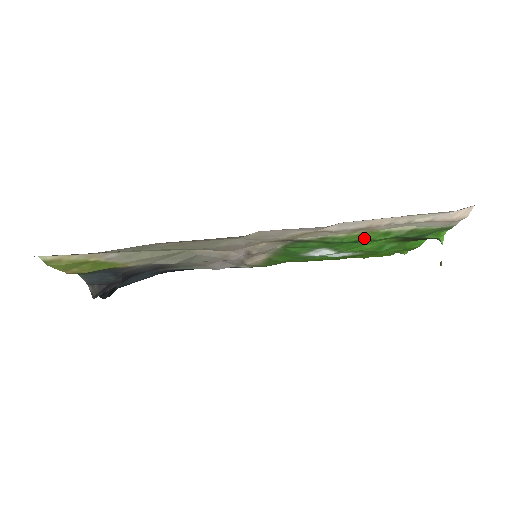
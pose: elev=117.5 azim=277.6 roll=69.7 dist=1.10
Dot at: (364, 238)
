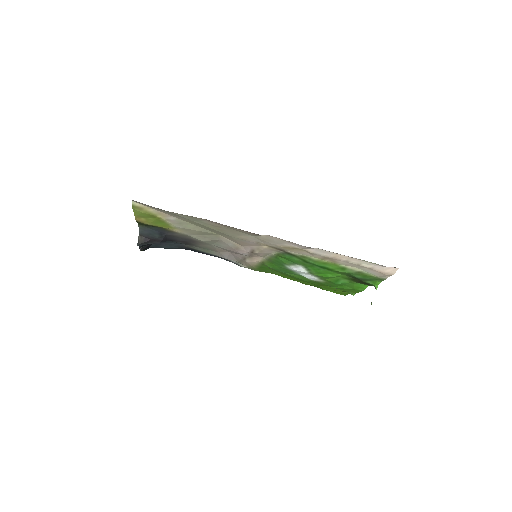
Dot at: (328, 267)
